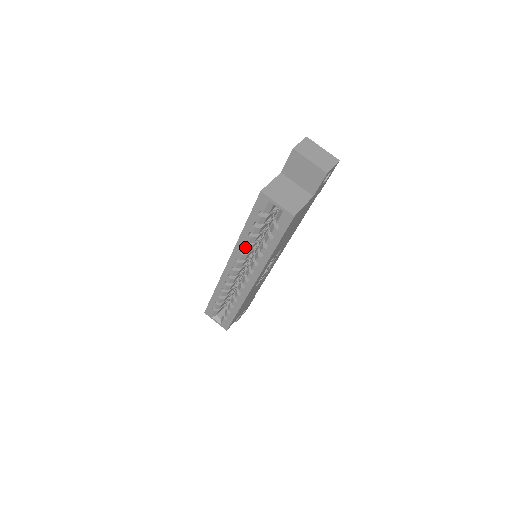
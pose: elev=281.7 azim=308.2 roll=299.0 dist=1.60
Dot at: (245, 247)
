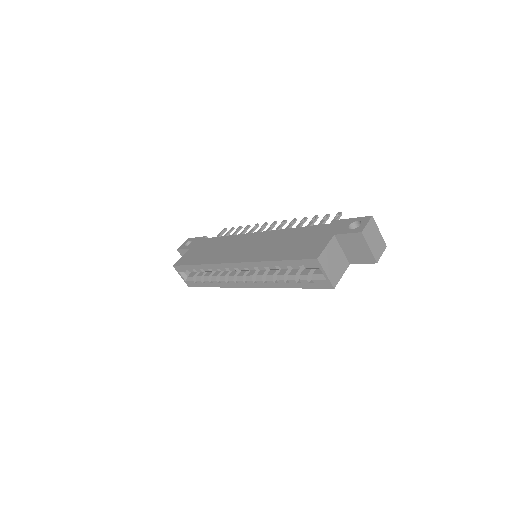
Dot at: (264, 269)
